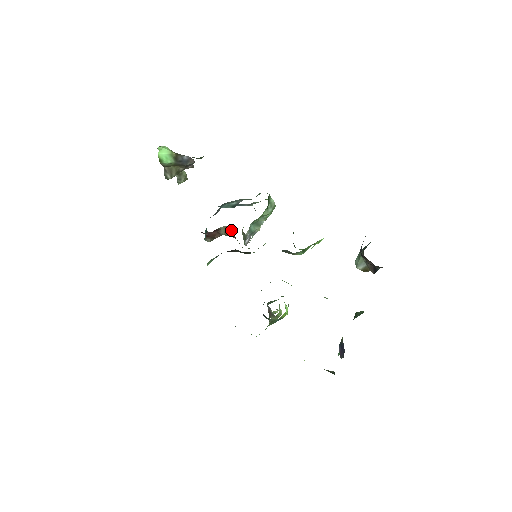
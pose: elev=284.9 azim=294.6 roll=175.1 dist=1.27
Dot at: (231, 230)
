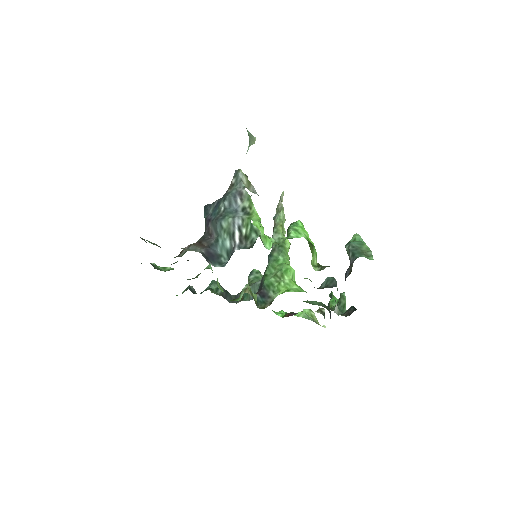
Dot at: occluded
